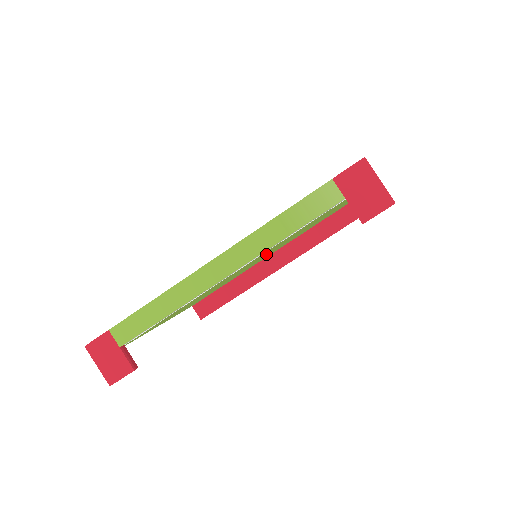
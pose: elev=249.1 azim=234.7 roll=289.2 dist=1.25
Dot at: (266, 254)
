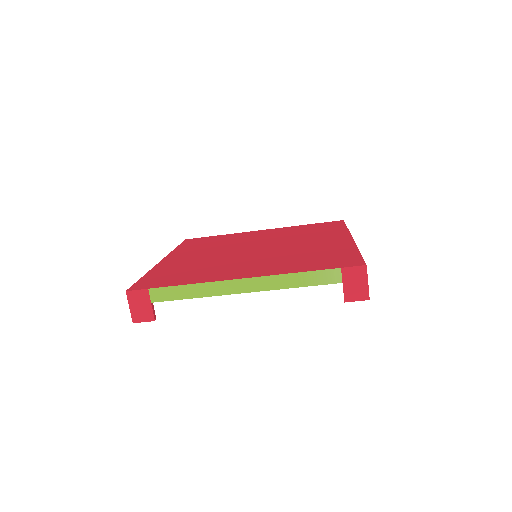
Dot at: occluded
